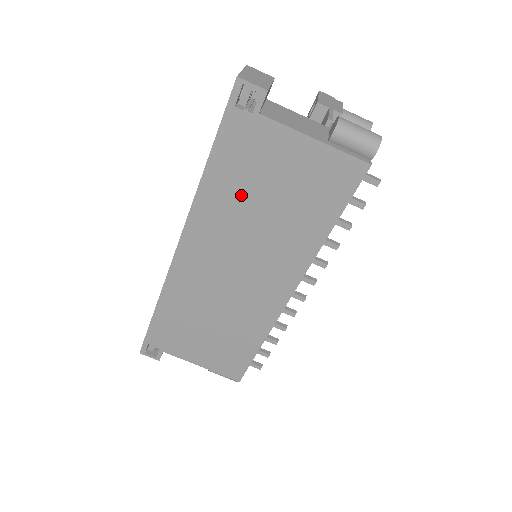
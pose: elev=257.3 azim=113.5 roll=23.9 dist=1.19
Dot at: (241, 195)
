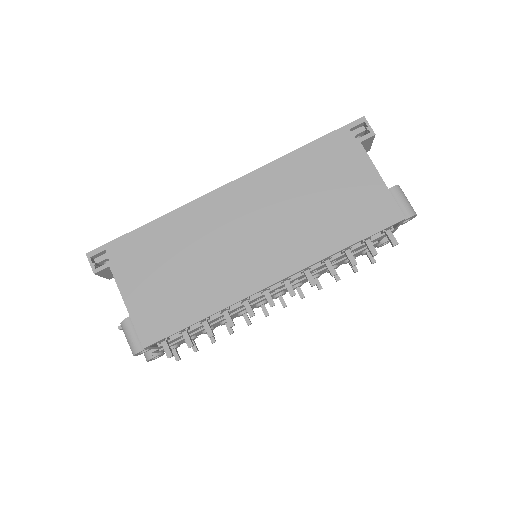
Dot at: (306, 181)
